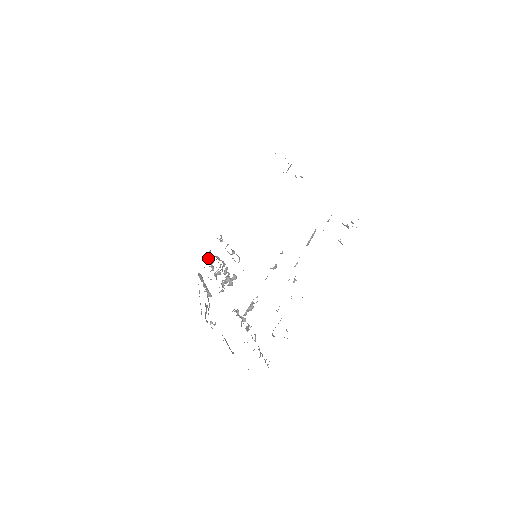
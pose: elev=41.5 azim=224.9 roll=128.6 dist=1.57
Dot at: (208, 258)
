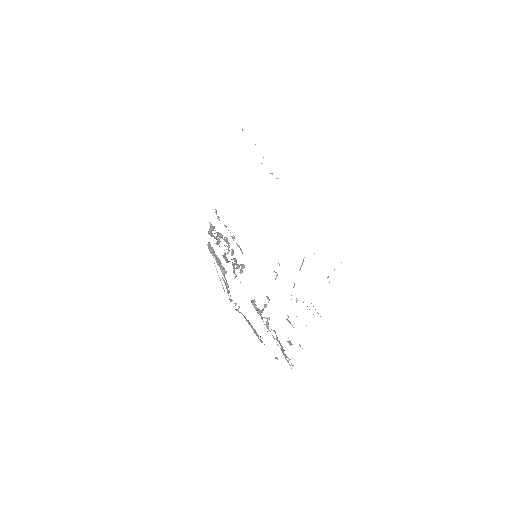
Dot at: (211, 230)
